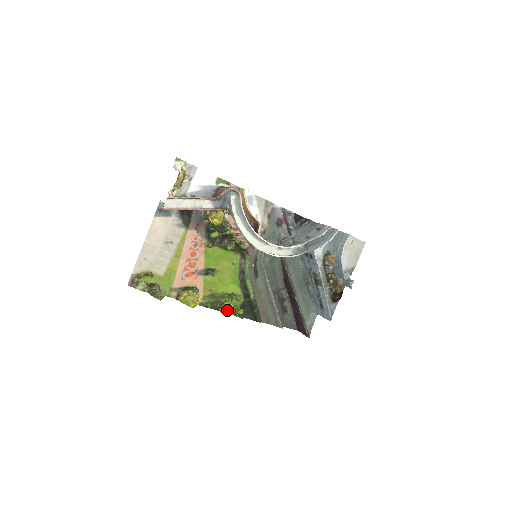
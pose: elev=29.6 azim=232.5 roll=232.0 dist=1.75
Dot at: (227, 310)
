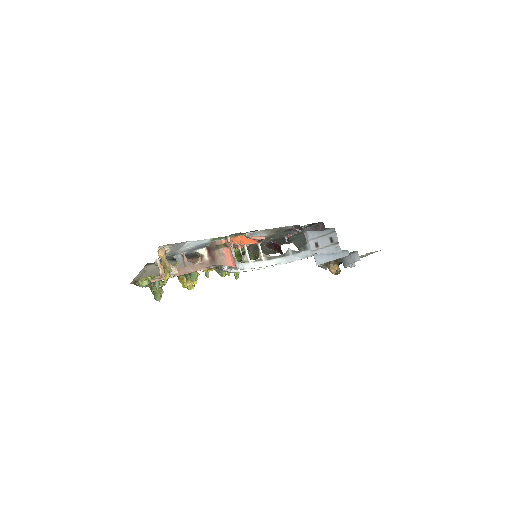
Dot at: occluded
